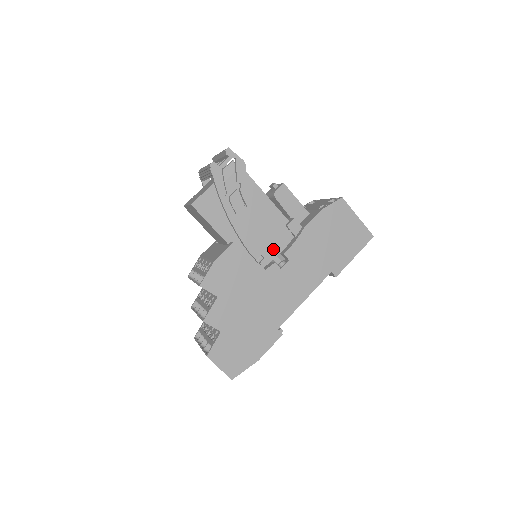
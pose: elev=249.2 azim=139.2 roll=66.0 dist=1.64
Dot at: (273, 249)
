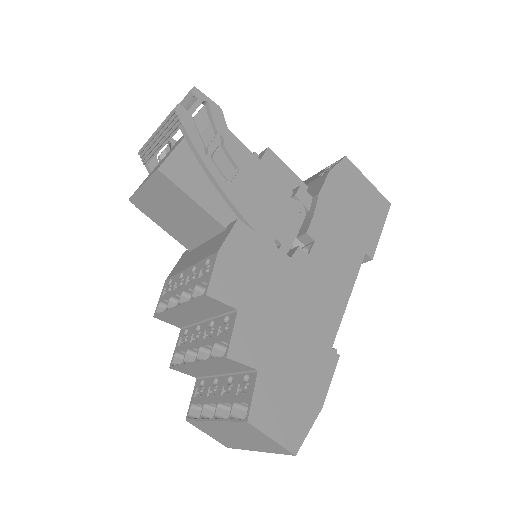
Dot at: (288, 229)
